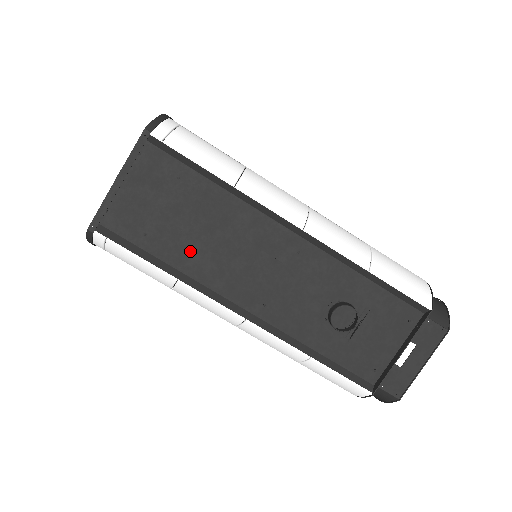
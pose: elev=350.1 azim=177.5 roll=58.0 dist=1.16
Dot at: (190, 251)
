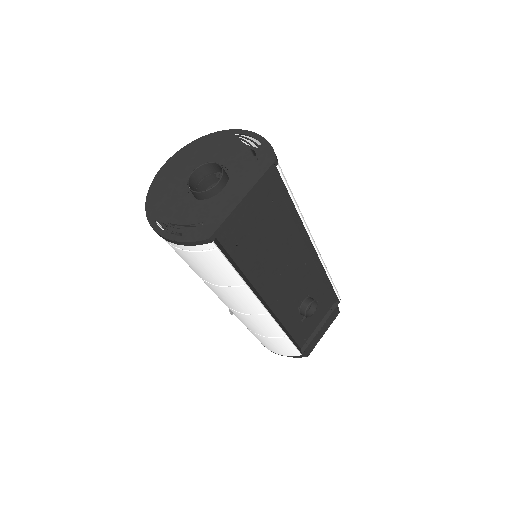
Dot at: (256, 260)
